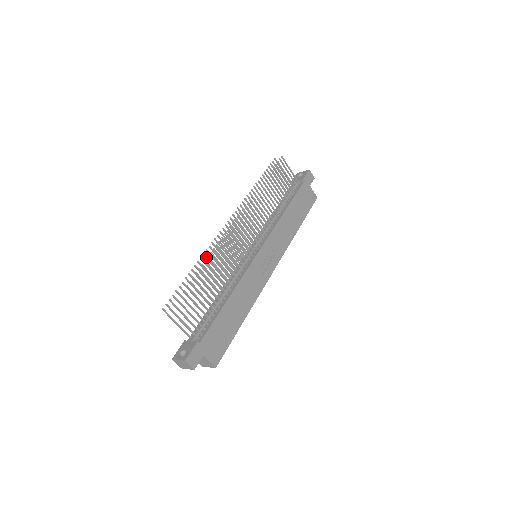
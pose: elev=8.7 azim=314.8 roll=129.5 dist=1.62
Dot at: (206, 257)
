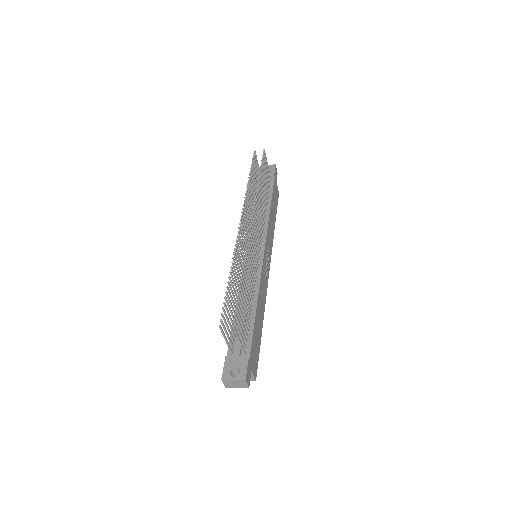
Dot at: (234, 261)
